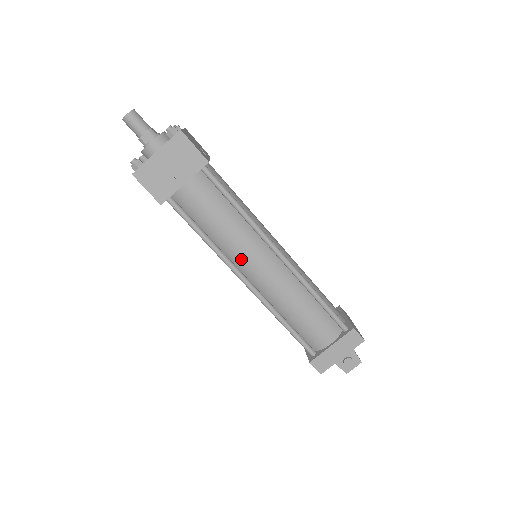
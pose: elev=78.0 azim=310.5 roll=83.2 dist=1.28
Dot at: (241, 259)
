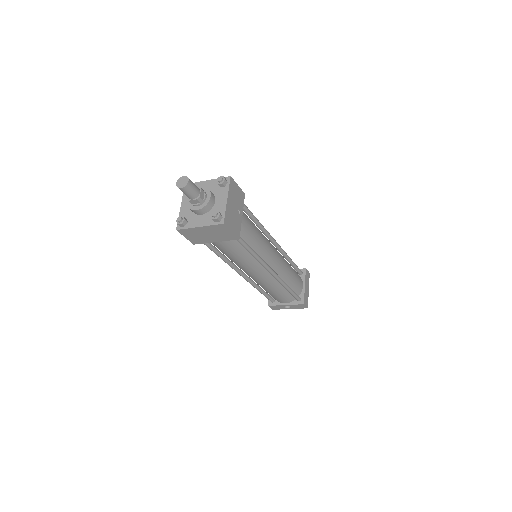
Dot at: (268, 256)
